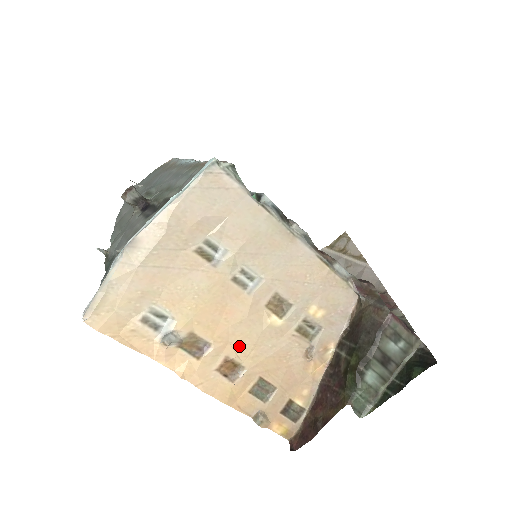
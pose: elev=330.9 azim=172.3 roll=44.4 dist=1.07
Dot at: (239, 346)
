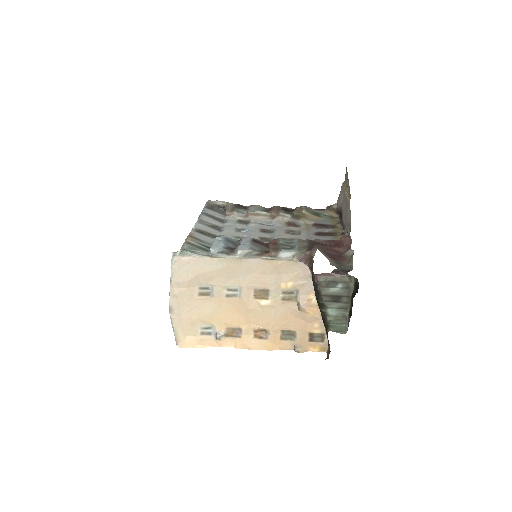
Dot at: (256, 322)
